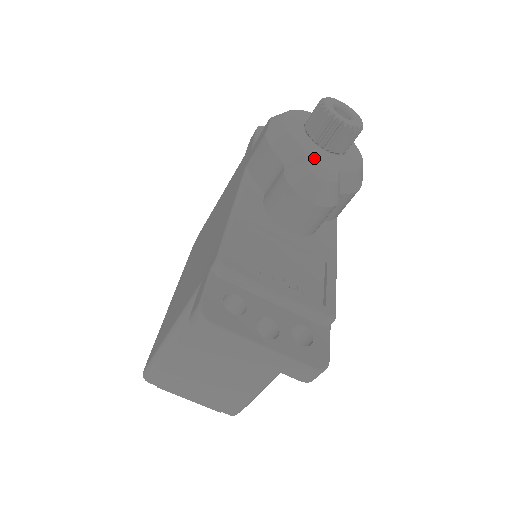
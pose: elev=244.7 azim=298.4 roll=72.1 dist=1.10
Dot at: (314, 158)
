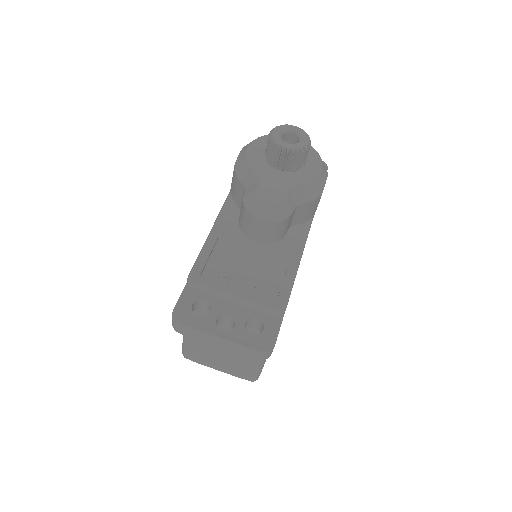
Dot at: (266, 182)
